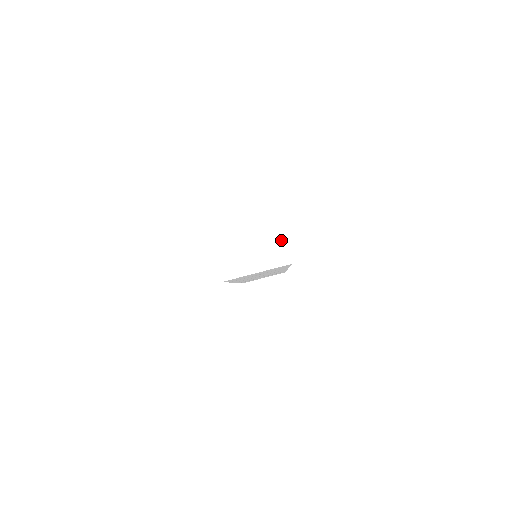
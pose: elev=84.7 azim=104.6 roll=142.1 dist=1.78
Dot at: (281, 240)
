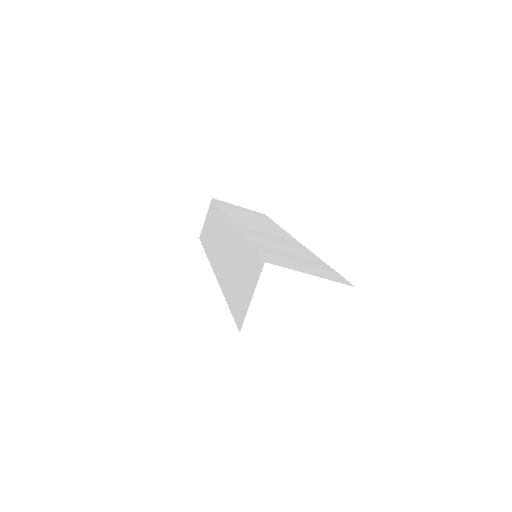
Dot at: (336, 320)
